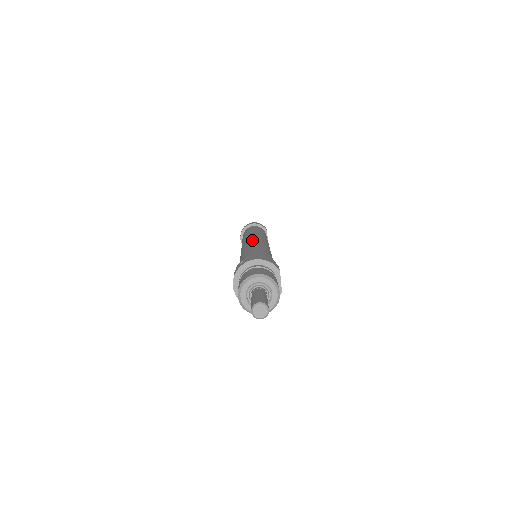
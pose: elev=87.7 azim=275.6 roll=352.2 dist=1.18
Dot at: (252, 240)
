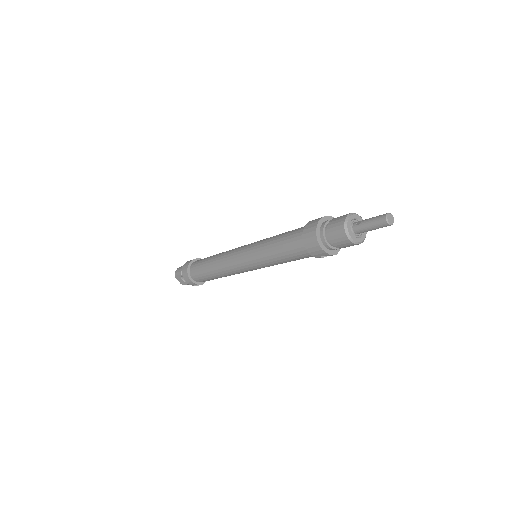
Dot at: occluded
